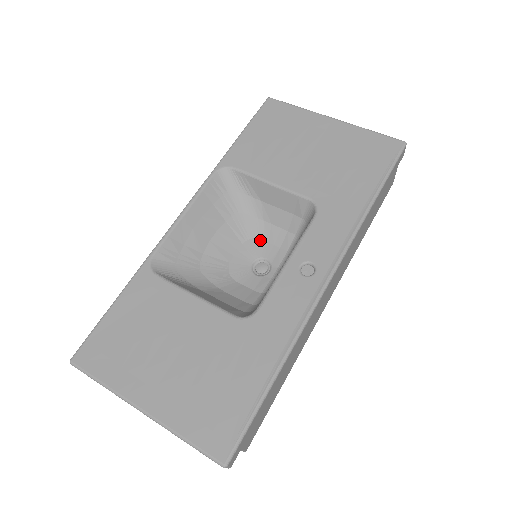
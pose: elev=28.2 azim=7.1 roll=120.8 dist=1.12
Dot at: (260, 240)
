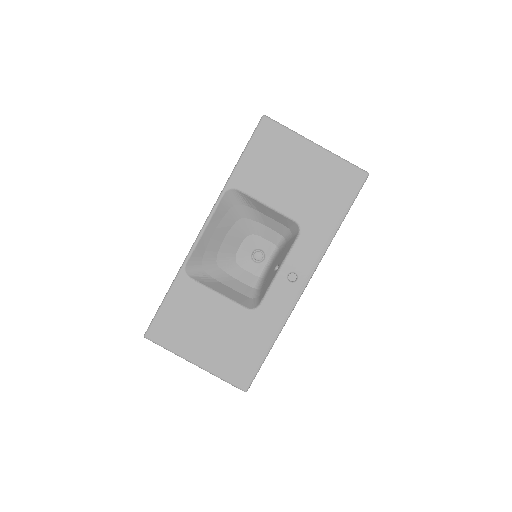
Dot at: (257, 236)
